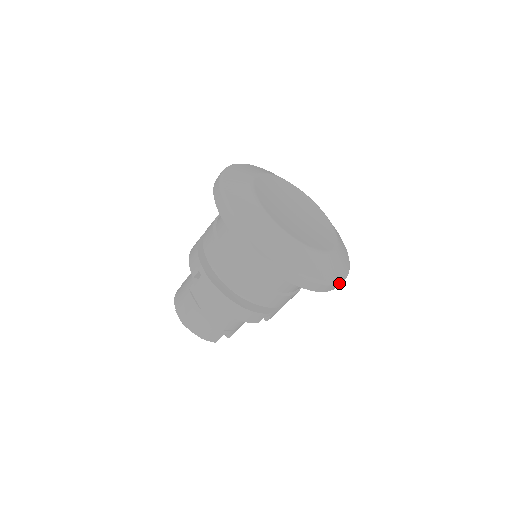
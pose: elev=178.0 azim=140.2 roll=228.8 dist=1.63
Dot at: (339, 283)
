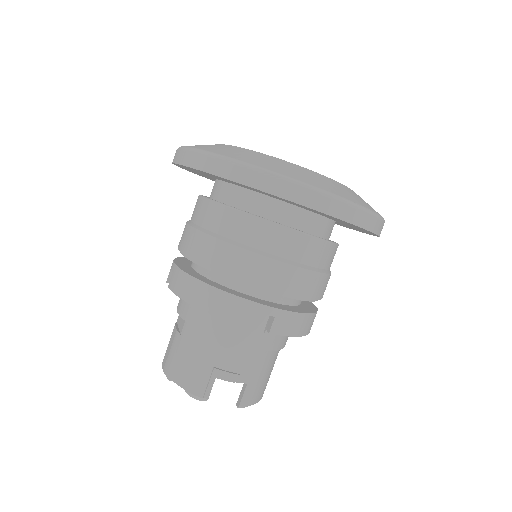
Dot at: (338, 201)
